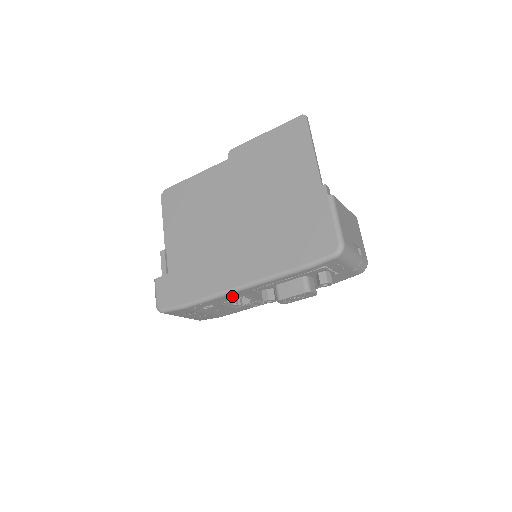
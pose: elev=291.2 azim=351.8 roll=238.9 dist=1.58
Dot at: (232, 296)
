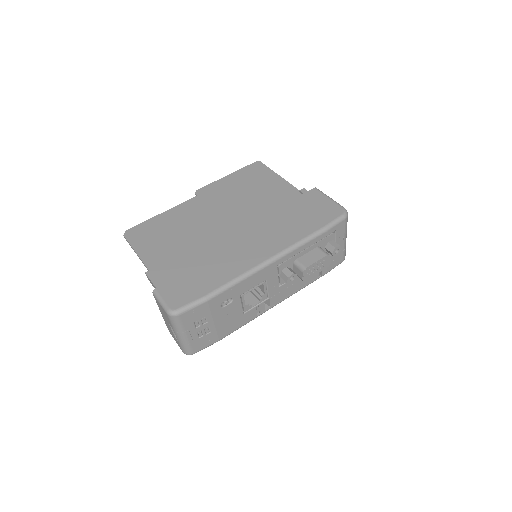
Dot at: (257, 277)
